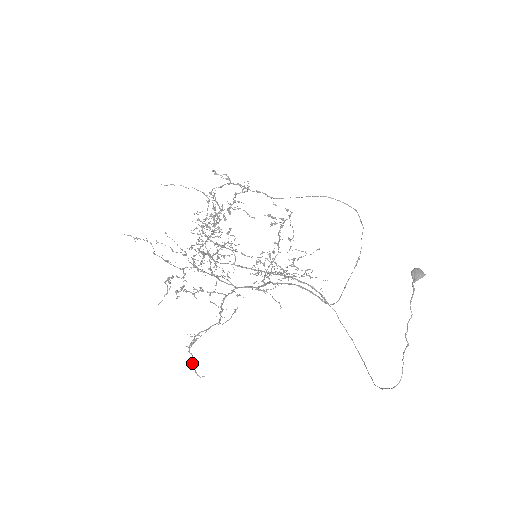
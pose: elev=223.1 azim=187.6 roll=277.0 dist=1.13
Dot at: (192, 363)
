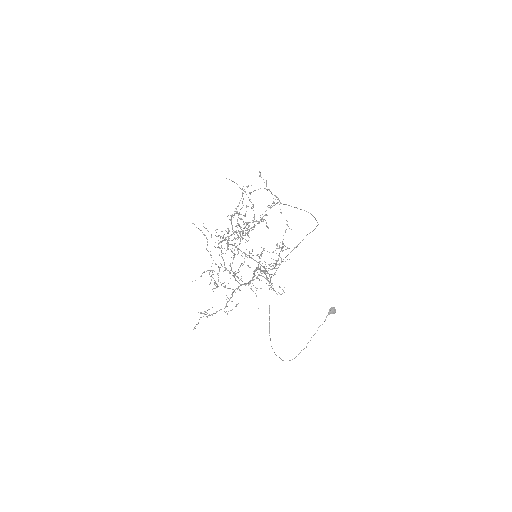
Dot at: (196, 324)
